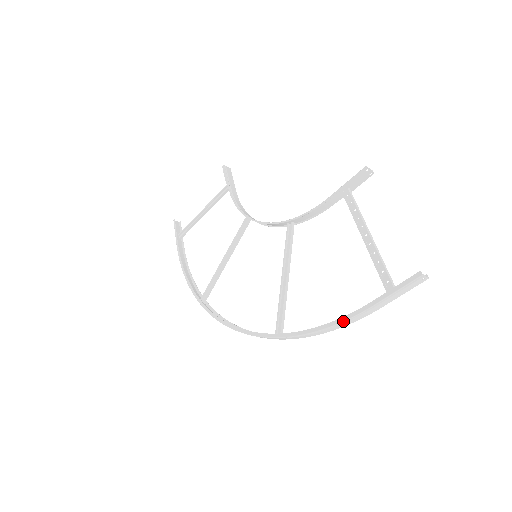
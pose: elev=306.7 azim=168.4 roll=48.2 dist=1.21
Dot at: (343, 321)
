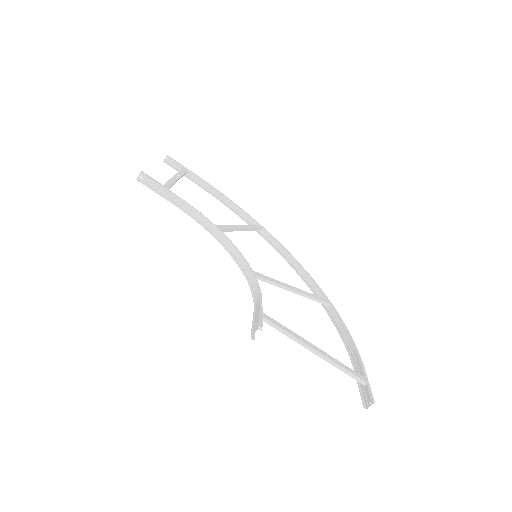
Dot at: (351, 357)
